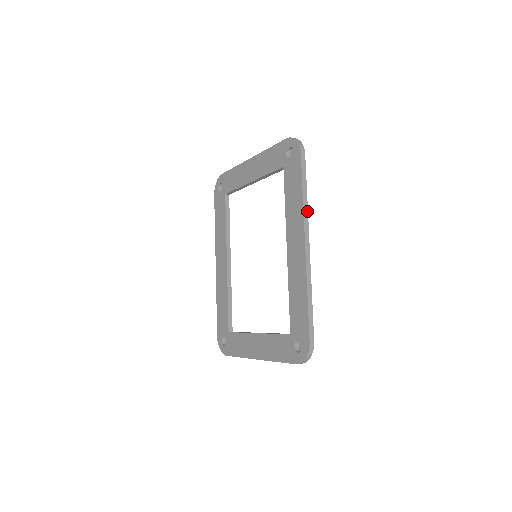
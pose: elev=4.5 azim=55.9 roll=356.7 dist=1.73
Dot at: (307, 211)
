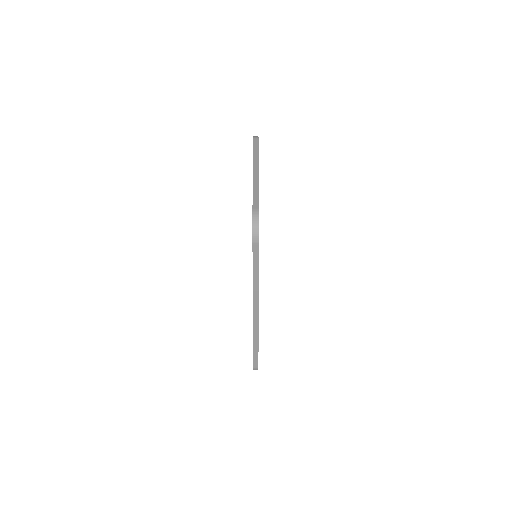
Dot at: (258, 291)
